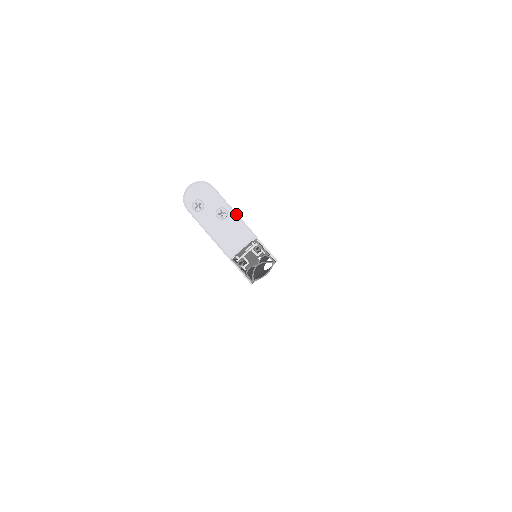
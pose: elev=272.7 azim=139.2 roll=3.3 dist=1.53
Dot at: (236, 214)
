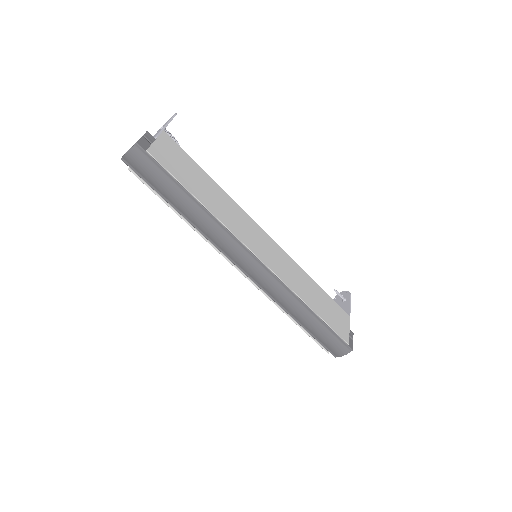
Dot at: (165, 126)
